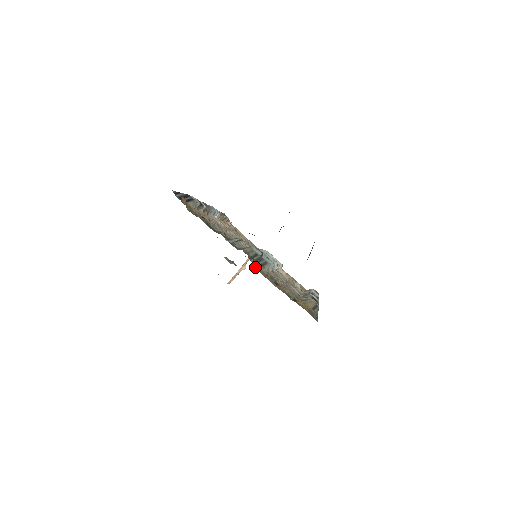
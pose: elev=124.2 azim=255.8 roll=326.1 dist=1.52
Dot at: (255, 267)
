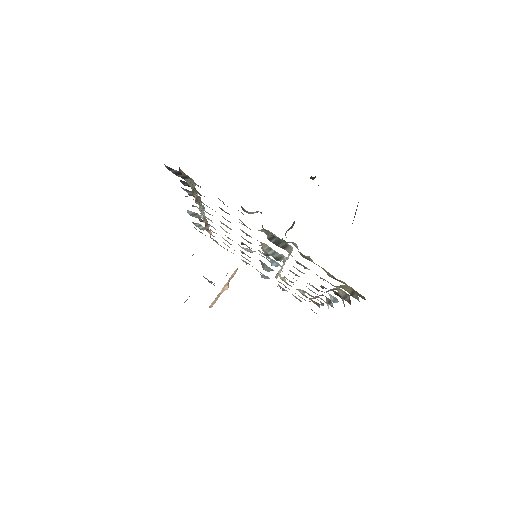
Dot at: occluded
